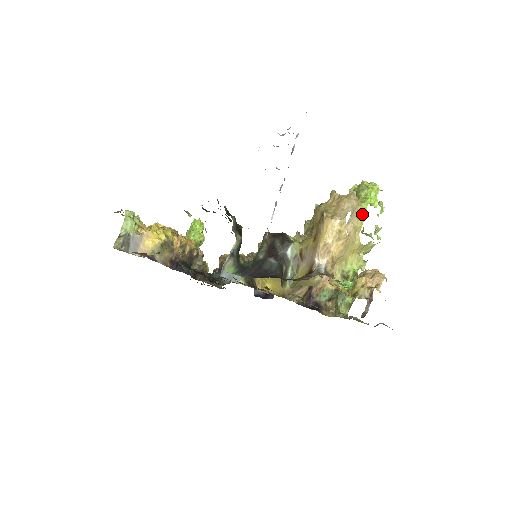
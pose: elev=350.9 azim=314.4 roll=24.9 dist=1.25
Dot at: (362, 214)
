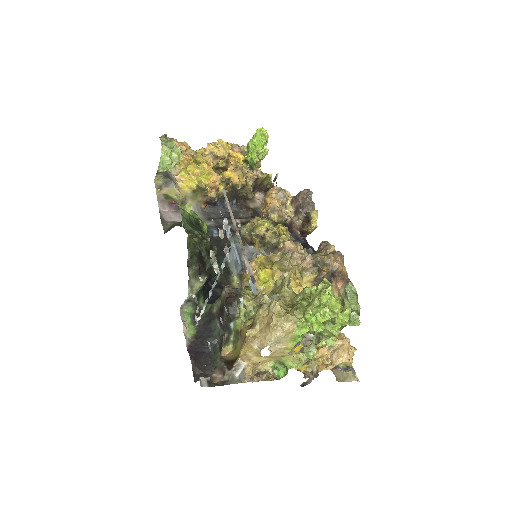
Dot at: (295, 338)
